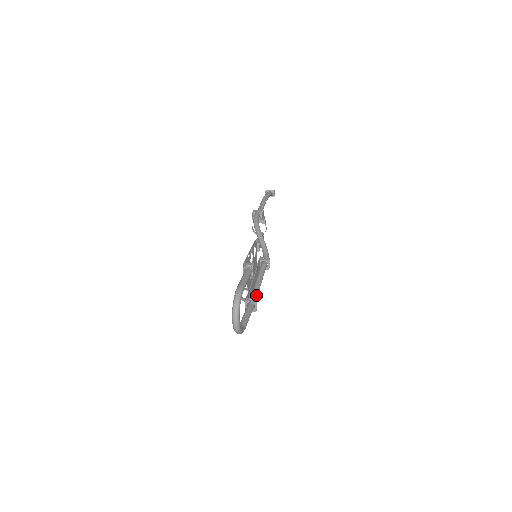
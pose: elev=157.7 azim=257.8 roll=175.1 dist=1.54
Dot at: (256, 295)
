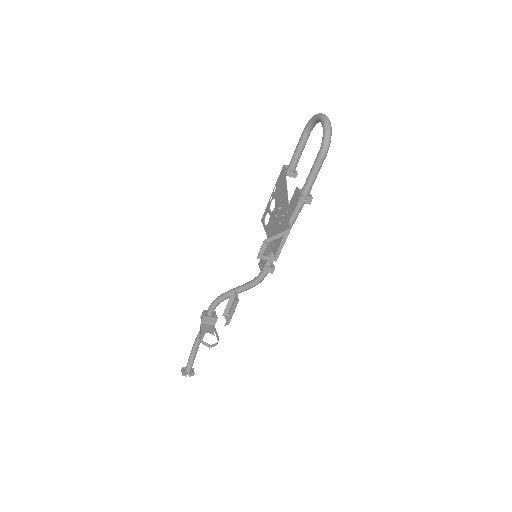
Dot at: occluded
